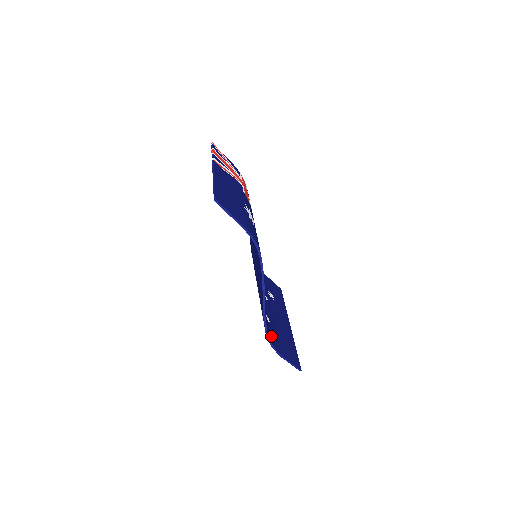
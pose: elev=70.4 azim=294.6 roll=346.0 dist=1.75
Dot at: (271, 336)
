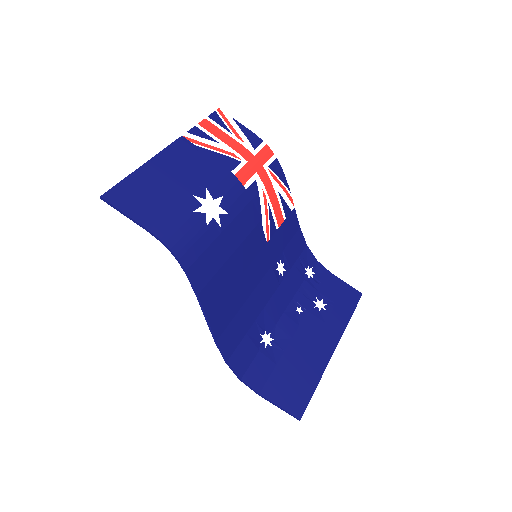
Dot at: (251, 366)
